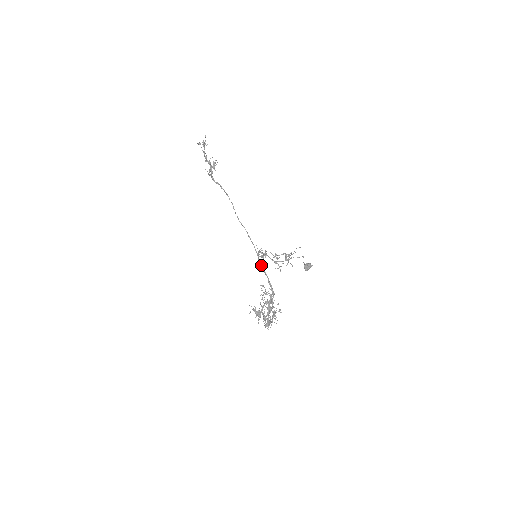
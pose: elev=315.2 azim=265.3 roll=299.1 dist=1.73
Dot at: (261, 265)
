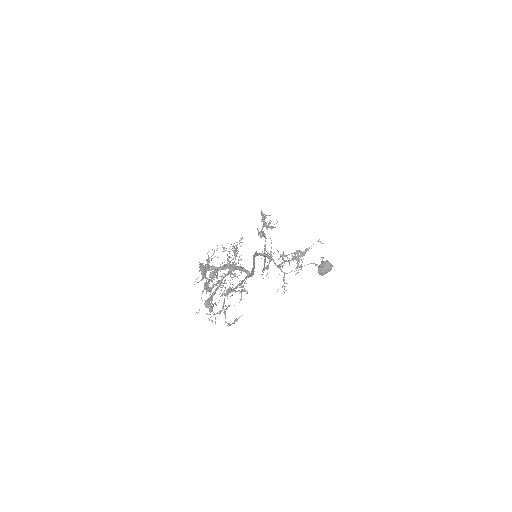
Dot at: (254, 254)
